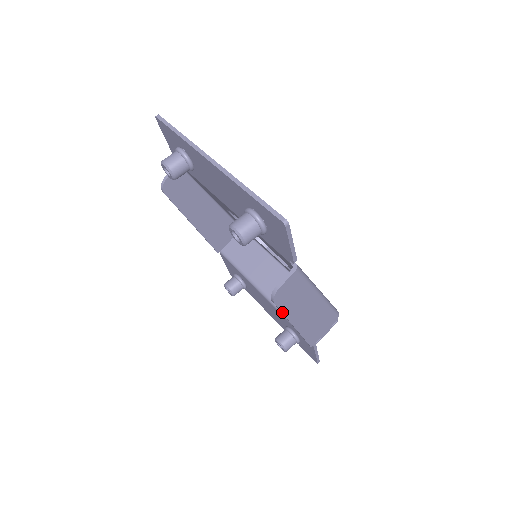
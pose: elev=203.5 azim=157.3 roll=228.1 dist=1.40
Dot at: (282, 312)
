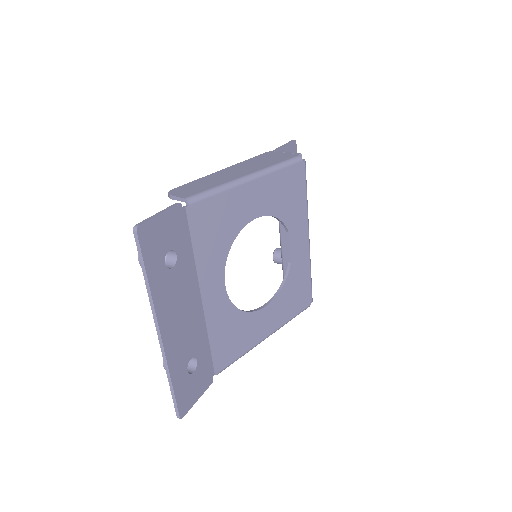
Dot at: occluded
